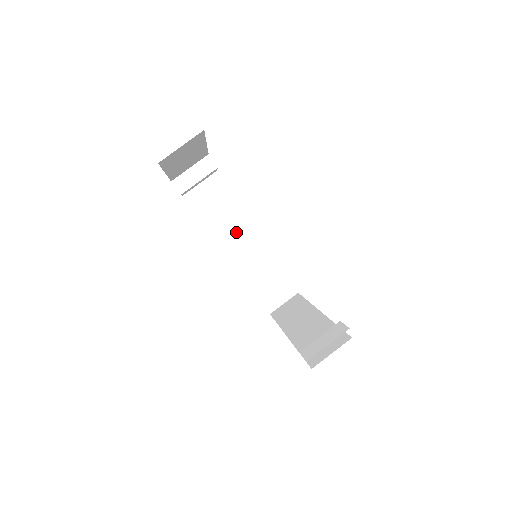
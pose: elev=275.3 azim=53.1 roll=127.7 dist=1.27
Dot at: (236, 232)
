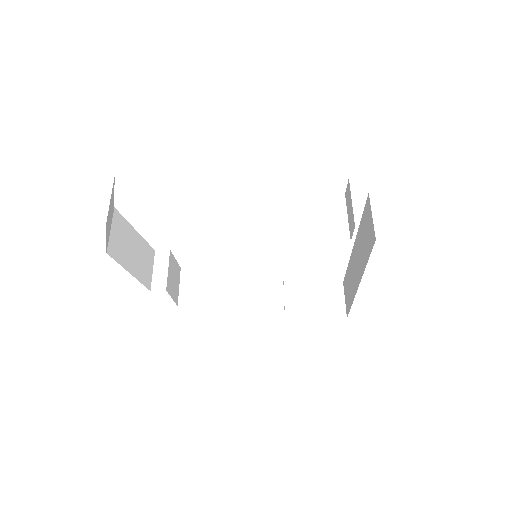
Dot at: (240, 284)
